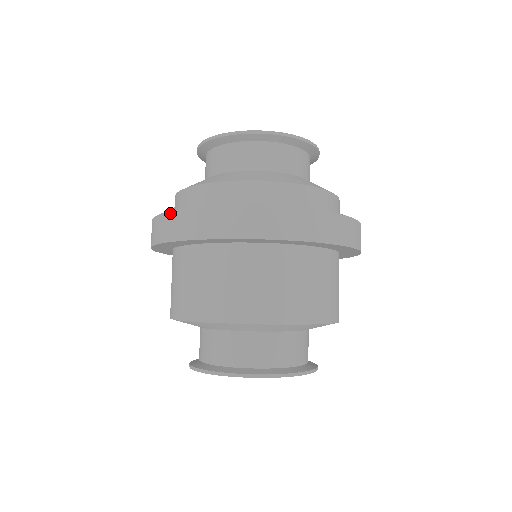
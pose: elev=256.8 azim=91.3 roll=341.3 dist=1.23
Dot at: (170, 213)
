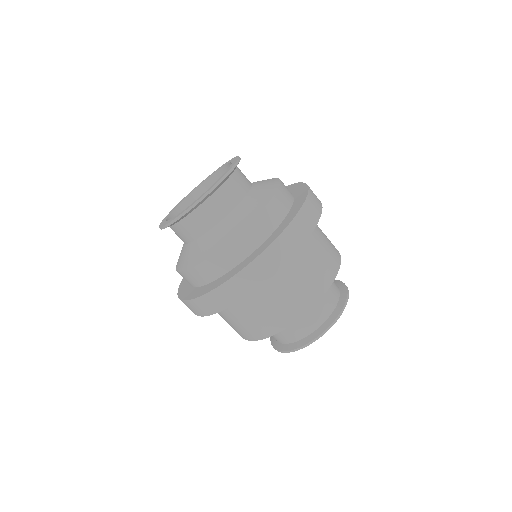
Dot at: (232, 280)
